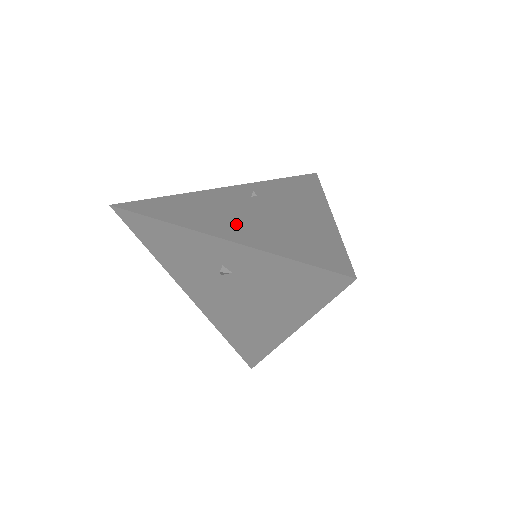
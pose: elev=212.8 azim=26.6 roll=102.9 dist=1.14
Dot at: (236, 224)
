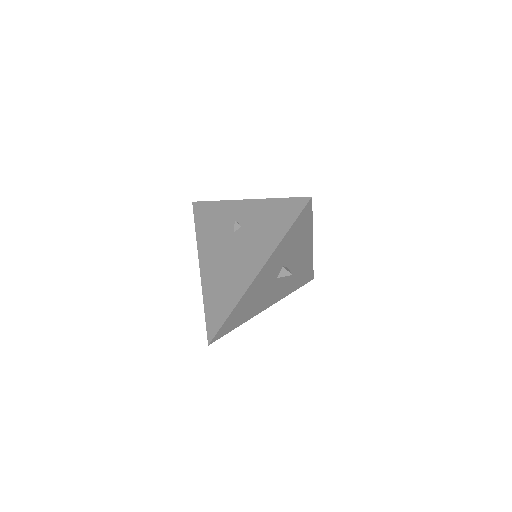
Dot at: occluded
